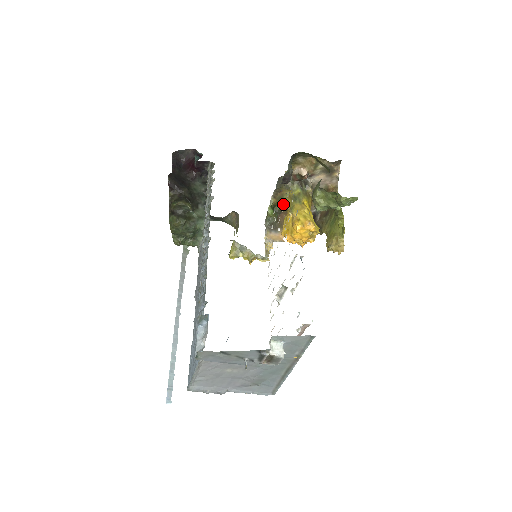
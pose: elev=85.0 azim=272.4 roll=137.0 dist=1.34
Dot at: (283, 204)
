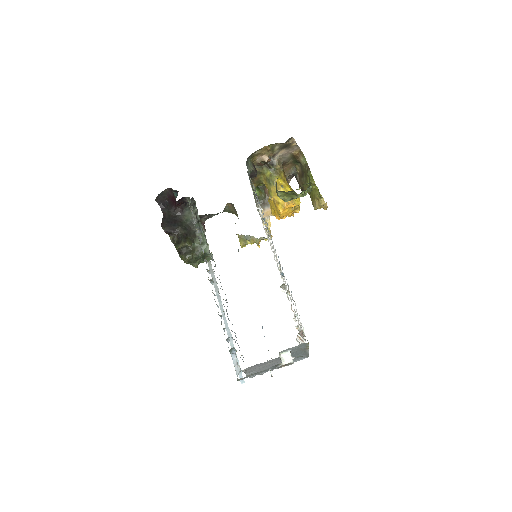
Dot at: occluded
